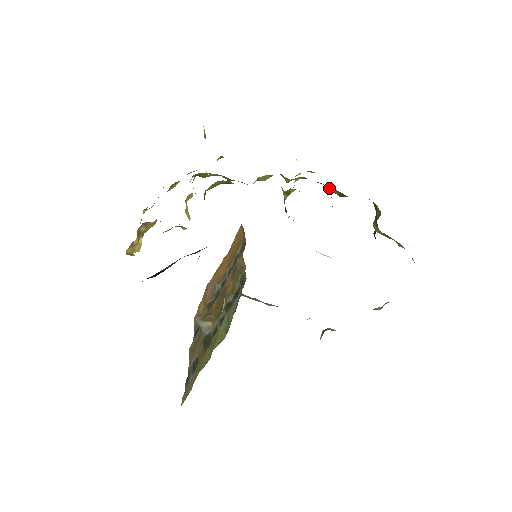
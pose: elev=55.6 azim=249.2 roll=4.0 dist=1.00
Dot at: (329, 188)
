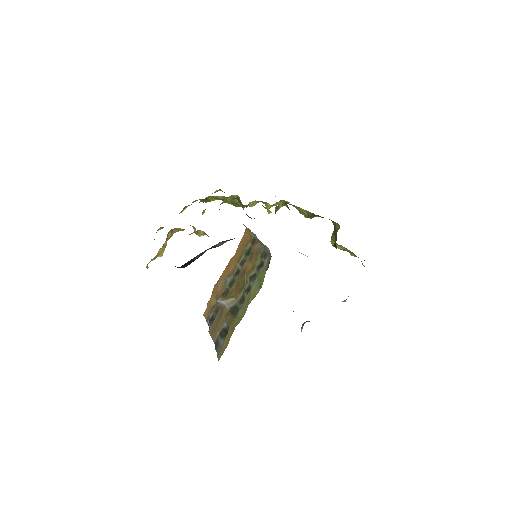
Dot at: (301, 211)
